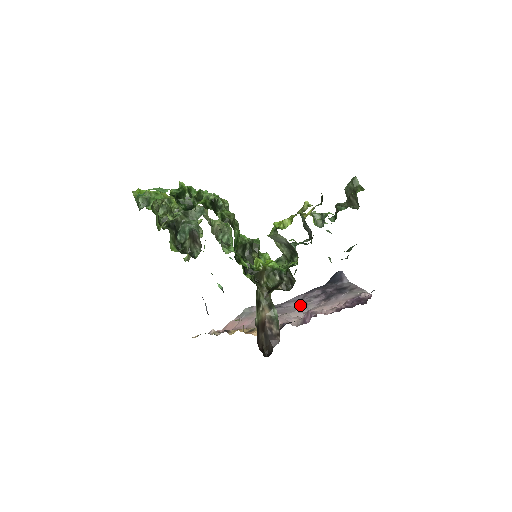
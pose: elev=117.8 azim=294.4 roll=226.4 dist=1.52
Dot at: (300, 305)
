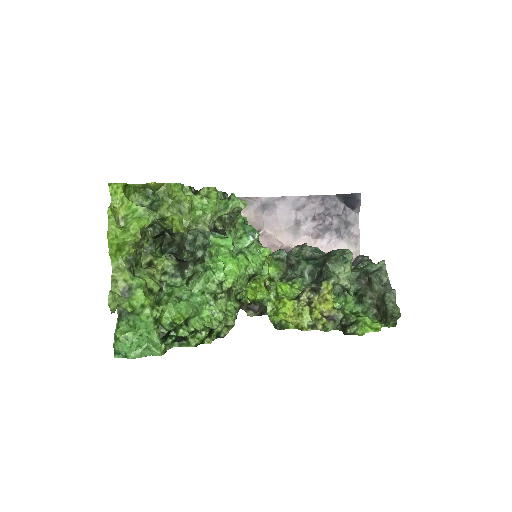
Dot at: (292, 223)
